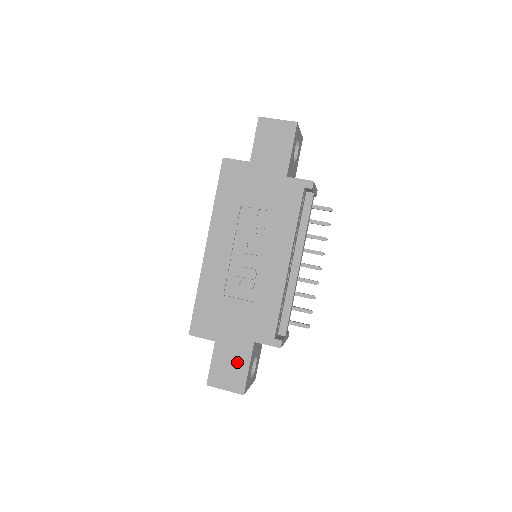
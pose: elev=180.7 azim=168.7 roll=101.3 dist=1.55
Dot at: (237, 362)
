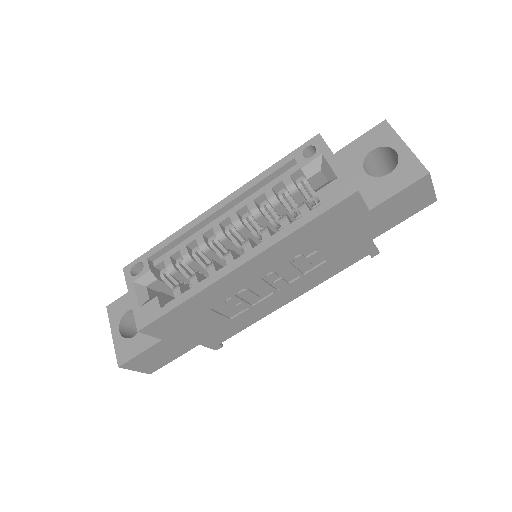
Dot at: (168, 355)
